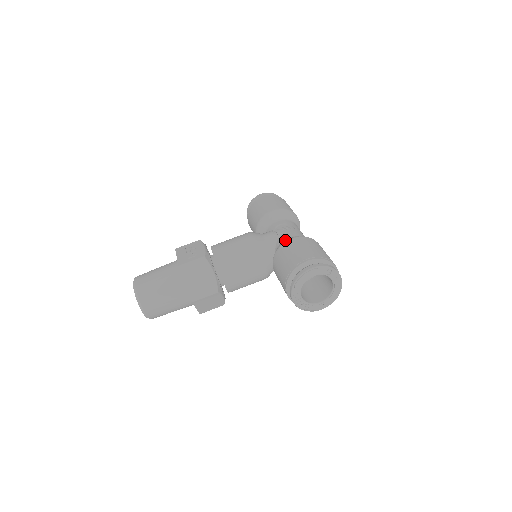
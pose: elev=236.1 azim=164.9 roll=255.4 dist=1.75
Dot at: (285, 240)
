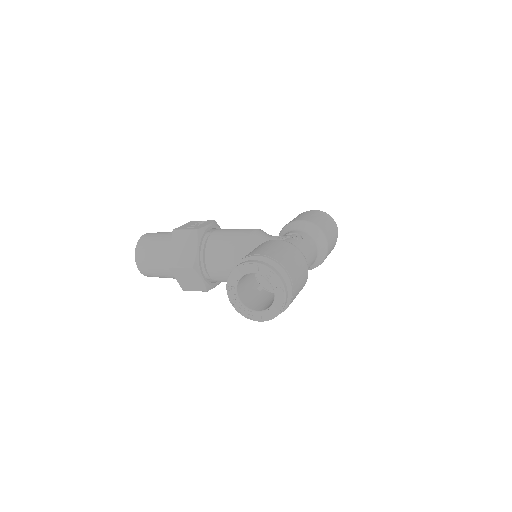
Dot at: occluded
